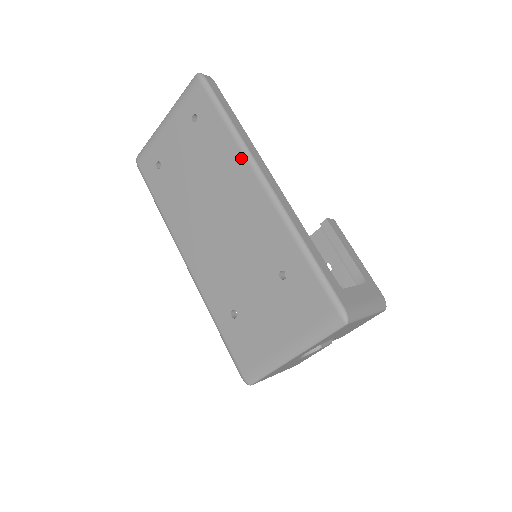
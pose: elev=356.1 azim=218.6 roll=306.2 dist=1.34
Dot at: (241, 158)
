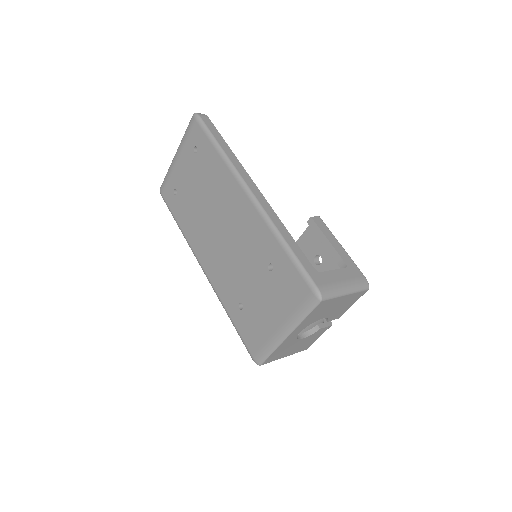
Dot at: (230, 176)
